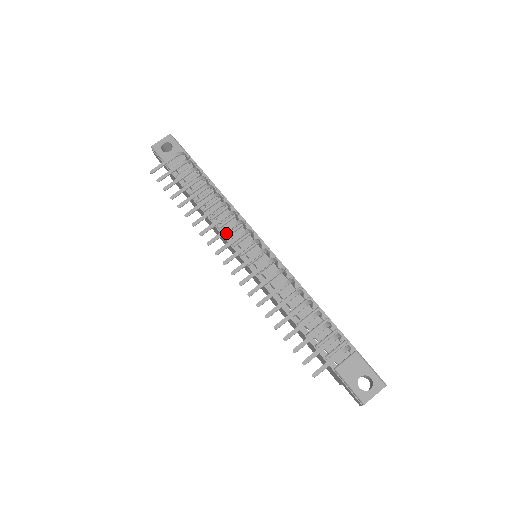
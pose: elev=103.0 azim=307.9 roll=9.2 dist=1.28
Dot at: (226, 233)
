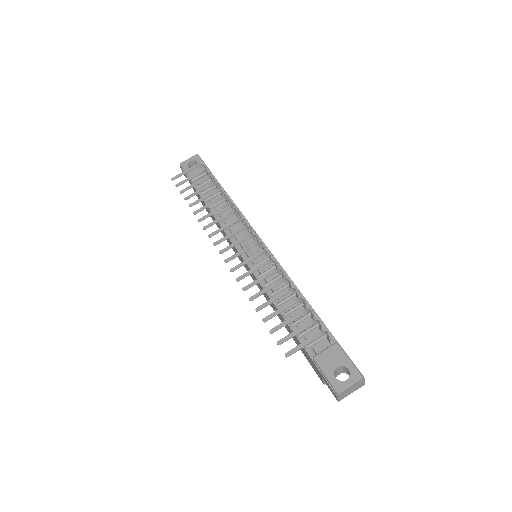
Dot at: occluded
